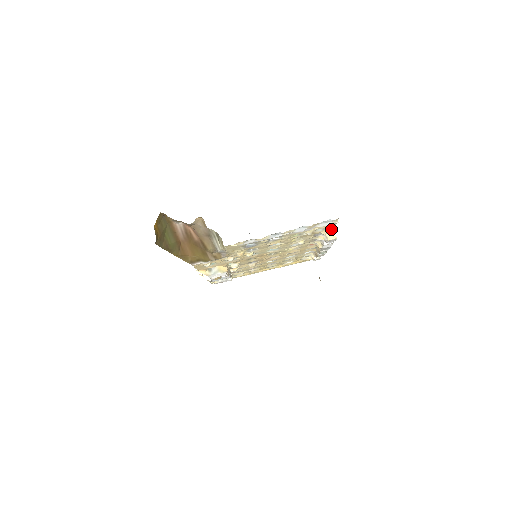
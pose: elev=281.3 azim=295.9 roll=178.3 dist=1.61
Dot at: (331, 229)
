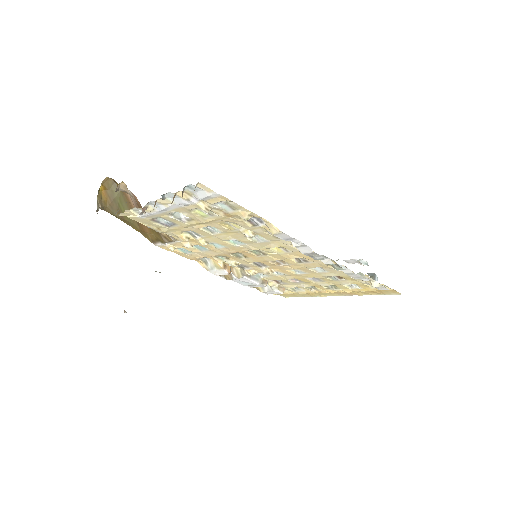
Dot at: (247, 210)
